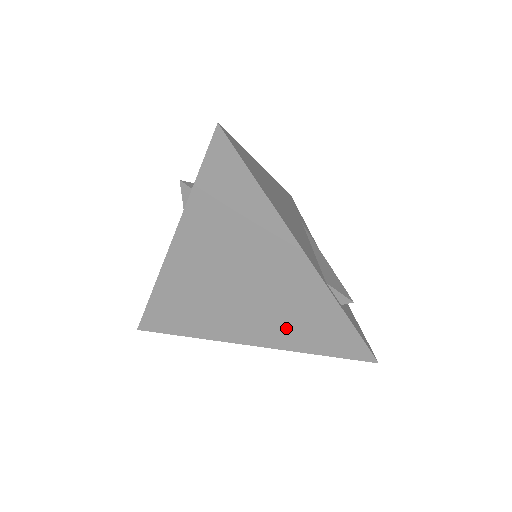
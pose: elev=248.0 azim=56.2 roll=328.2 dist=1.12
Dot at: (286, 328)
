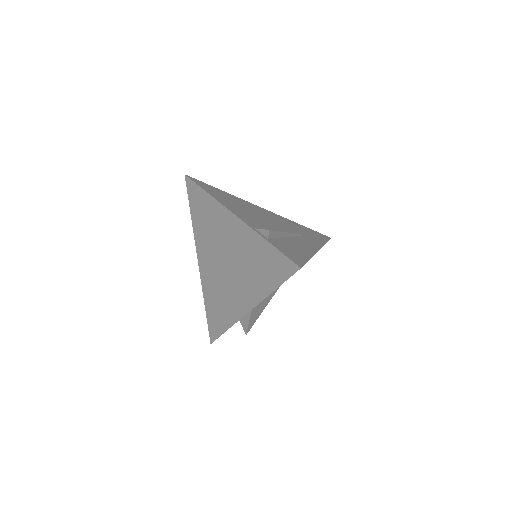
Dot at: (254, 280)
